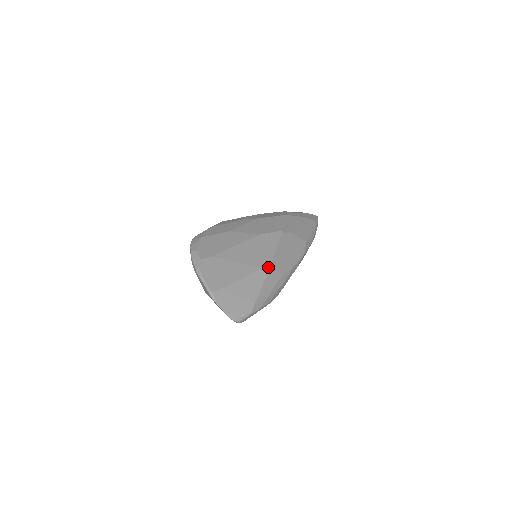
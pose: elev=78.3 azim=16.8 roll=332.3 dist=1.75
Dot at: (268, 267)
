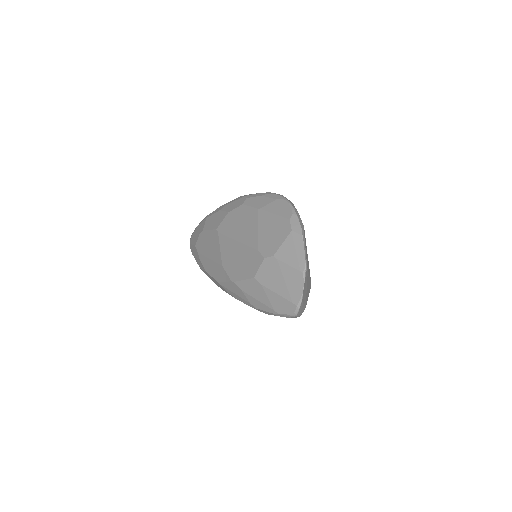
Dot at: occluded
